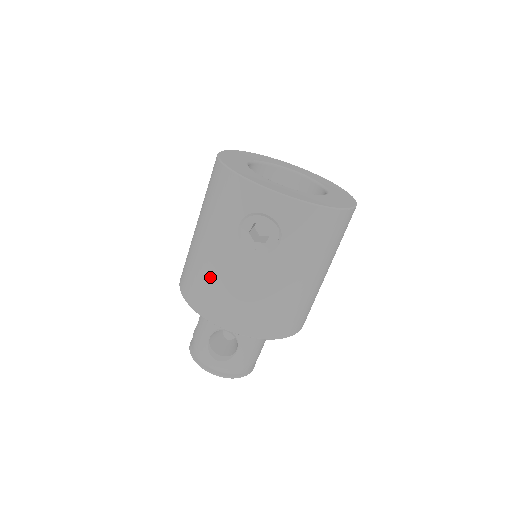
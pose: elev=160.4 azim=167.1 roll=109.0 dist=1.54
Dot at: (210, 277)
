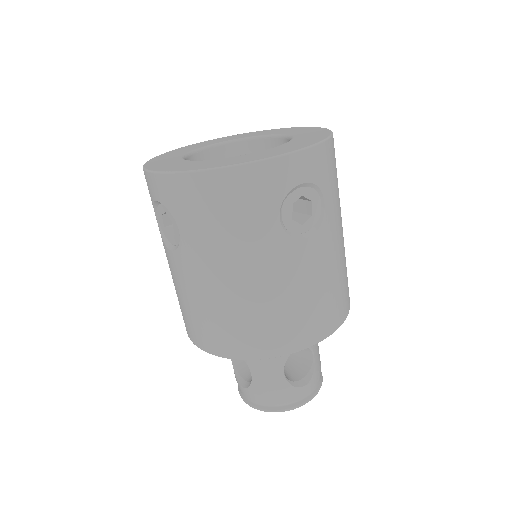
Dot at: (277, 305)
